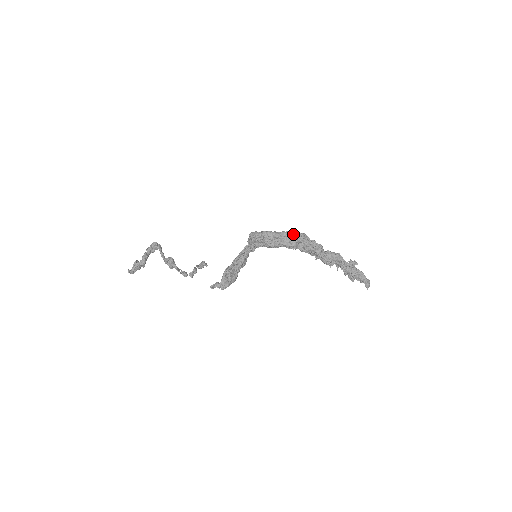
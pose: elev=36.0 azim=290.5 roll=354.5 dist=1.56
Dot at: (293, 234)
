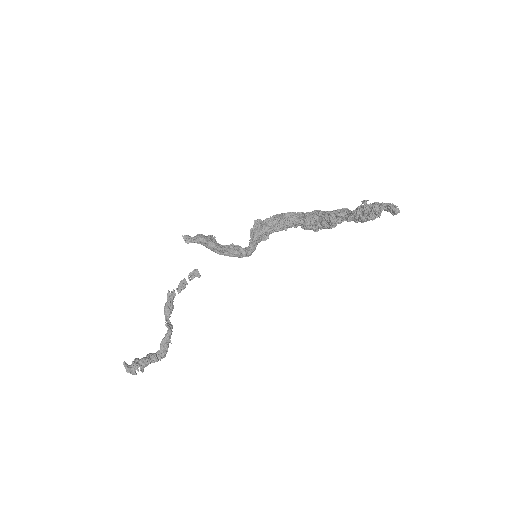
Dot at: occluded
